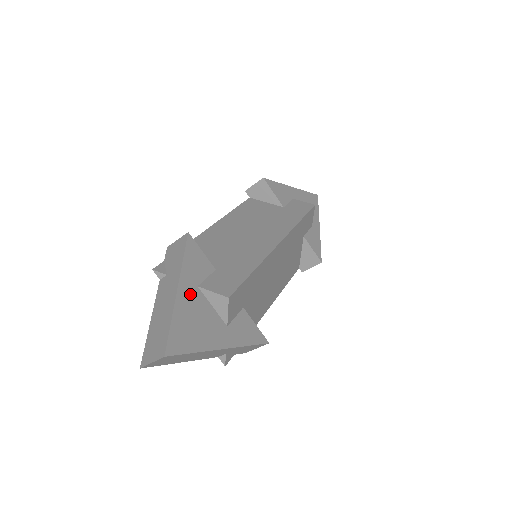
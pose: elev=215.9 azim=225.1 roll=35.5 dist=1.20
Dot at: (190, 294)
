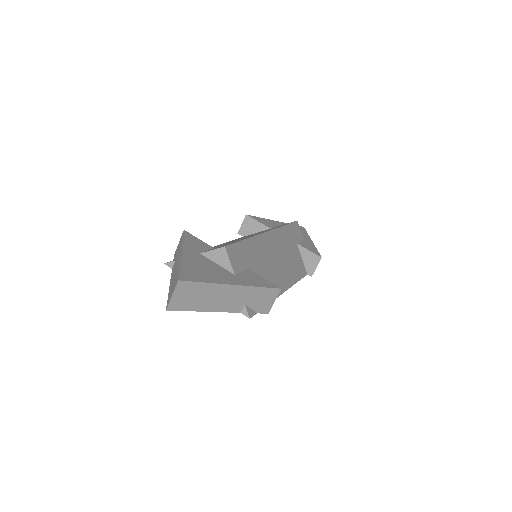
Dot at: (194, 256)
